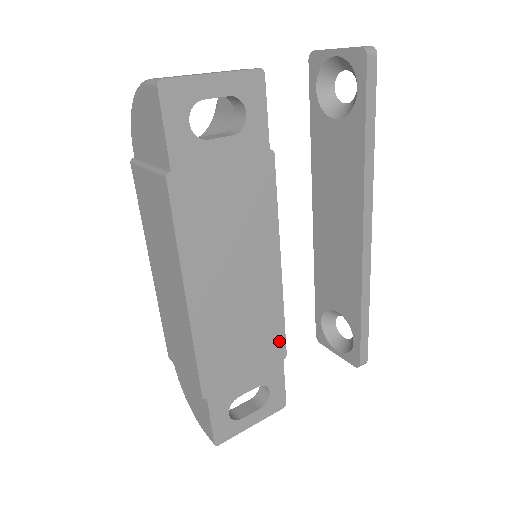
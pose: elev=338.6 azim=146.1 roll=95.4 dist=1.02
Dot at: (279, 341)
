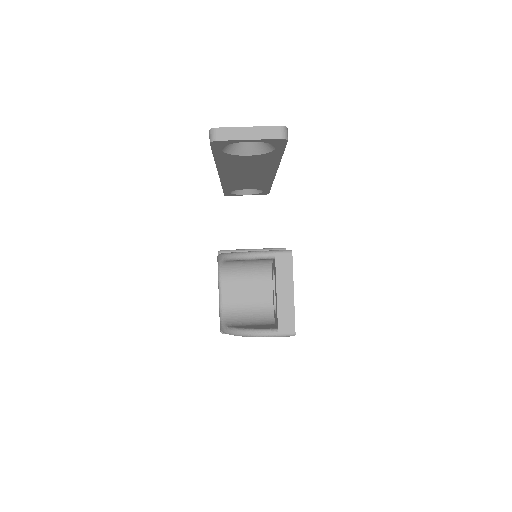
Dot at: occluded
